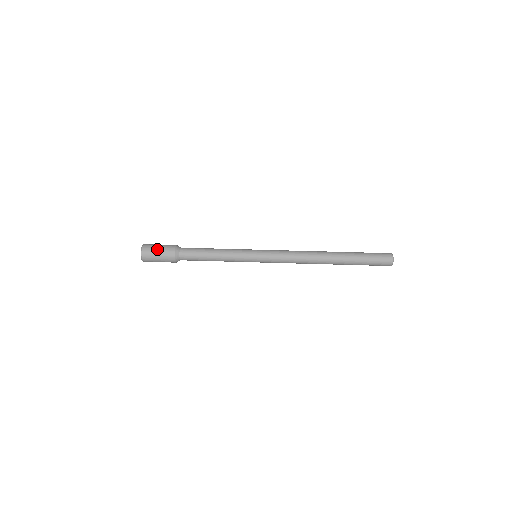
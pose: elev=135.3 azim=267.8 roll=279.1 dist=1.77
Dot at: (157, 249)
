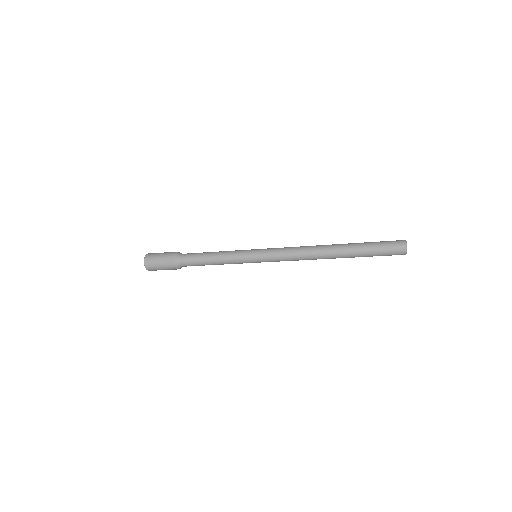
Dot at: occluded
